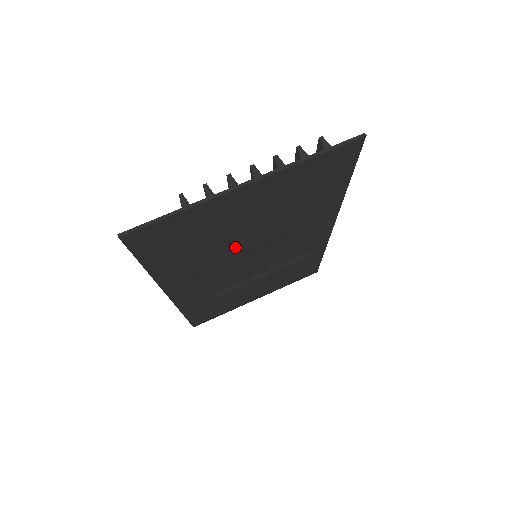
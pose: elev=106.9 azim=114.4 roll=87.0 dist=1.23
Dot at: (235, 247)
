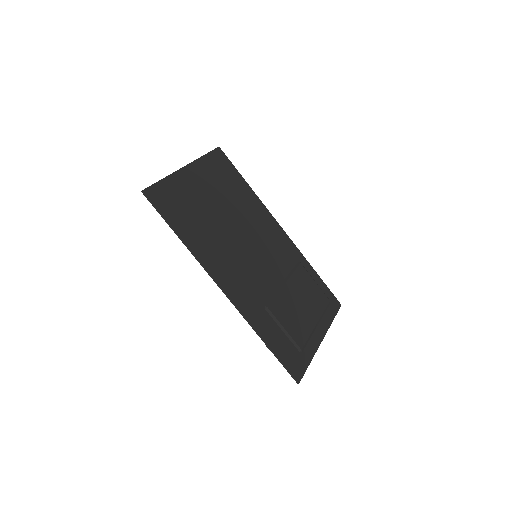
Dot at: (225, 230)
